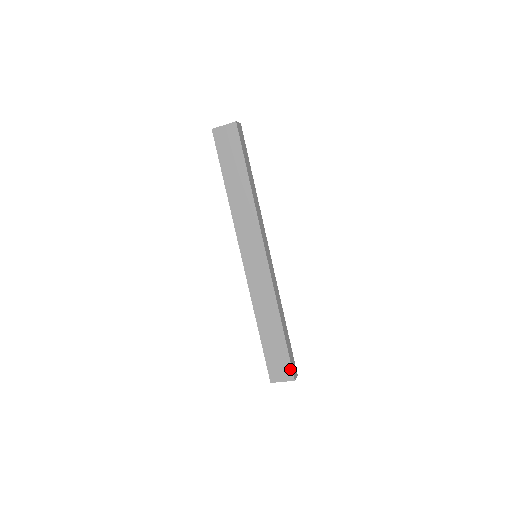
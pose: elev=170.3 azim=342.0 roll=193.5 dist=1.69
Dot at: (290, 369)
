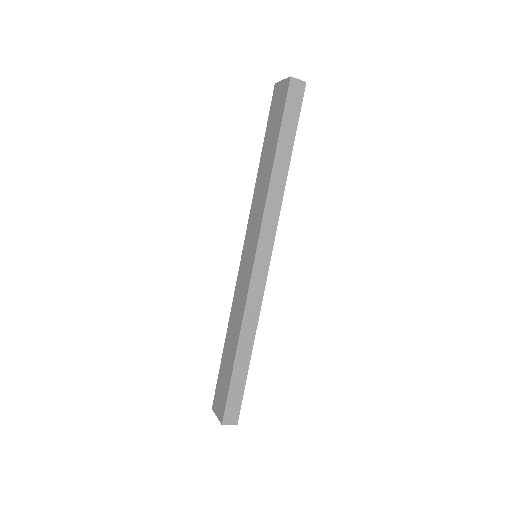
Dot at: (224, 408)
